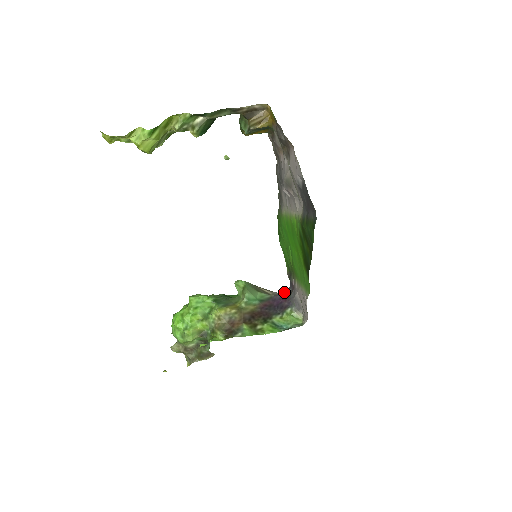
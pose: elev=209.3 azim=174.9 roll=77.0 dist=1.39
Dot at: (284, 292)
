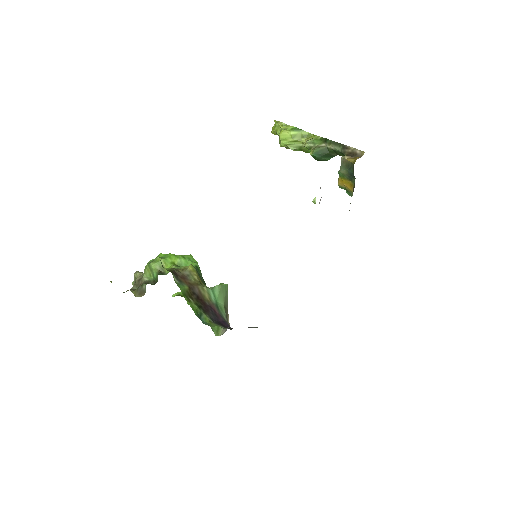
Dot at: occluded
